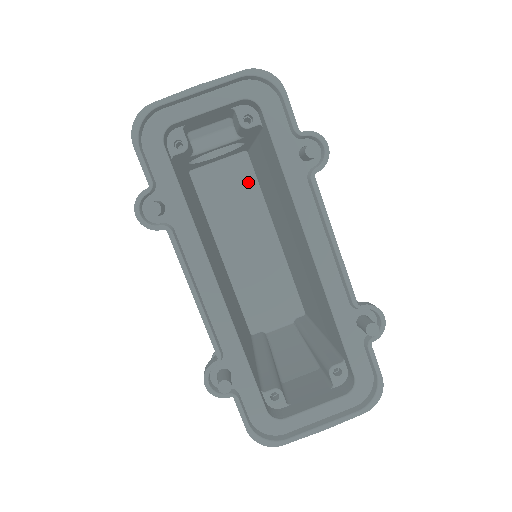
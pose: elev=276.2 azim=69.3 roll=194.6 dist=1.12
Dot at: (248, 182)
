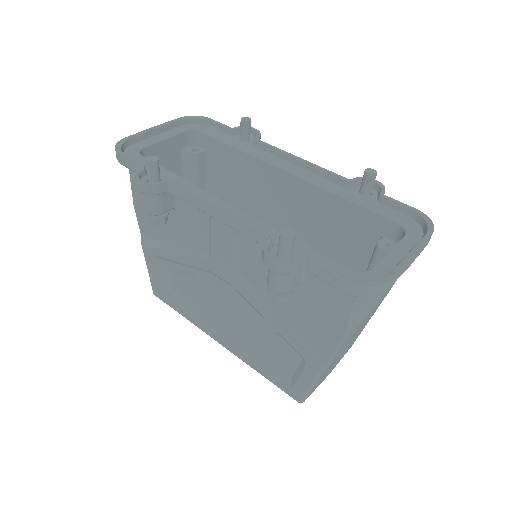
Dot at: occluded
